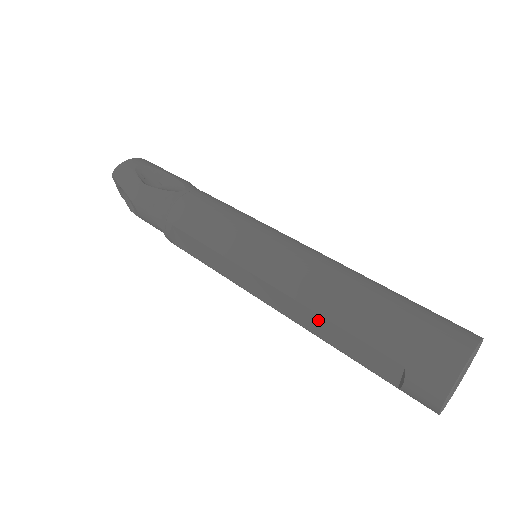
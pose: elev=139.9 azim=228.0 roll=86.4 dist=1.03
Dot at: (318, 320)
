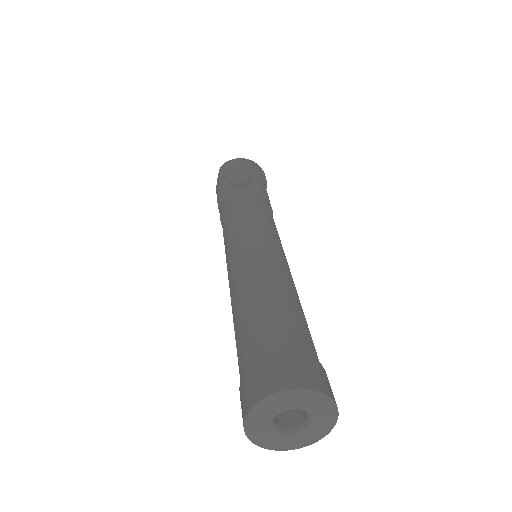
Dot at: occluded
